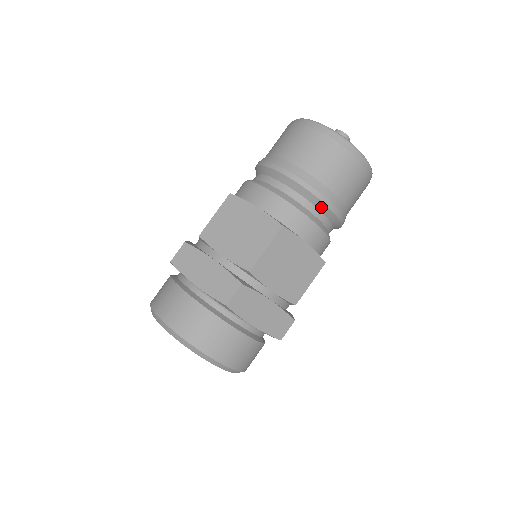
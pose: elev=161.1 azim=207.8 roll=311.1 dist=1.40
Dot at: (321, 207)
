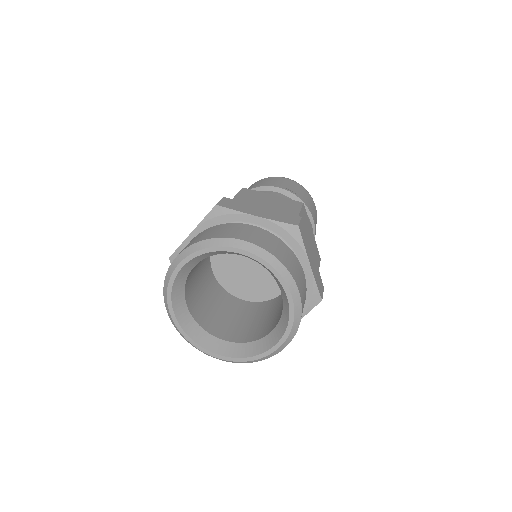
Dot at: occluded
